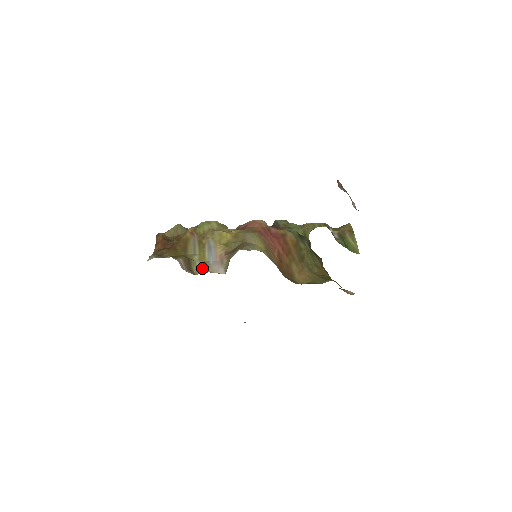
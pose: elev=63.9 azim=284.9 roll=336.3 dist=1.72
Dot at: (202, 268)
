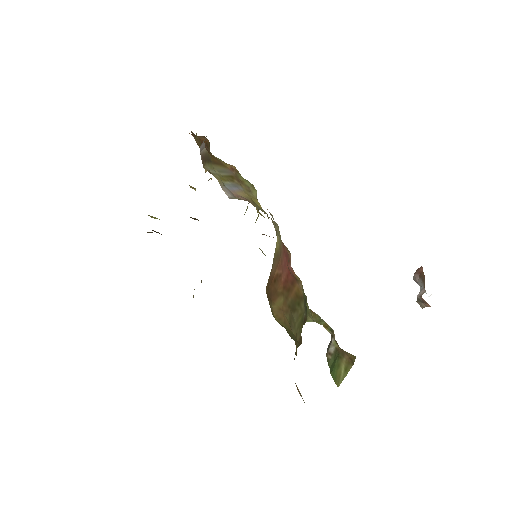
Dot at: (214, 174)
